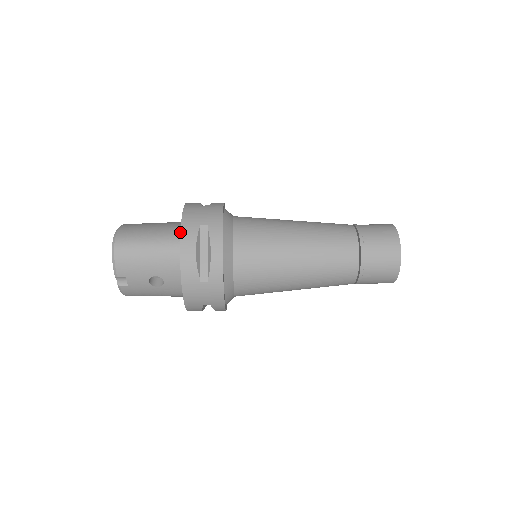
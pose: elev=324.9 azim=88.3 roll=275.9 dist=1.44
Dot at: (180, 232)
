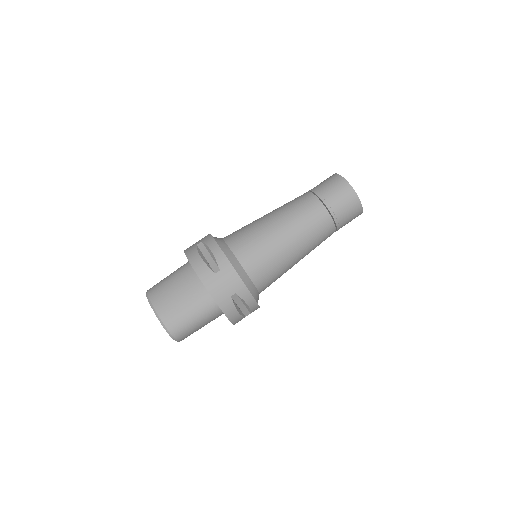
Dot at: occluded
